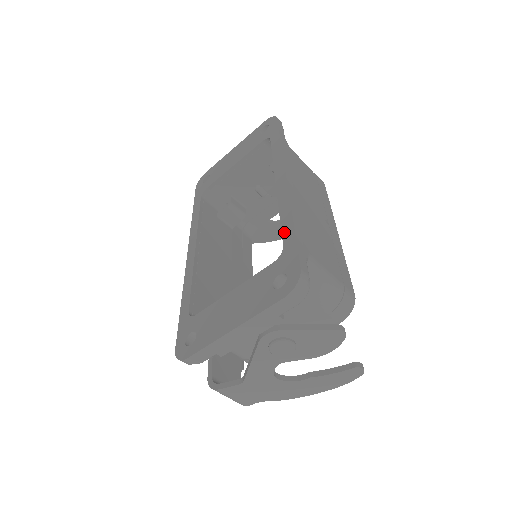
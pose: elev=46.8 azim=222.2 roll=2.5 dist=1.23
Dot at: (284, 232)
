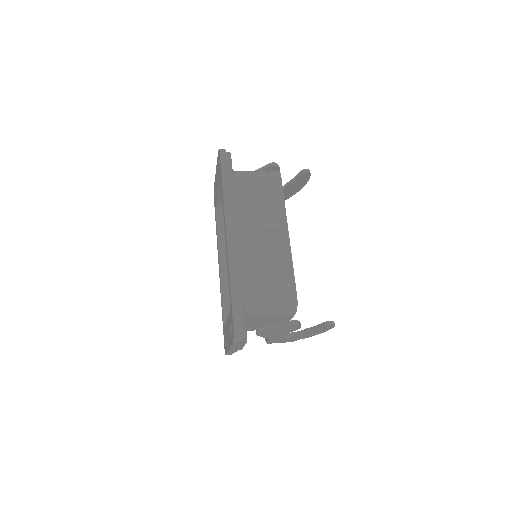
Dot at: (229, 290)
